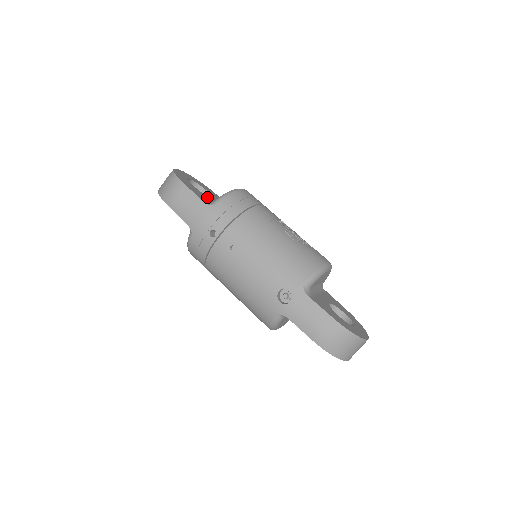
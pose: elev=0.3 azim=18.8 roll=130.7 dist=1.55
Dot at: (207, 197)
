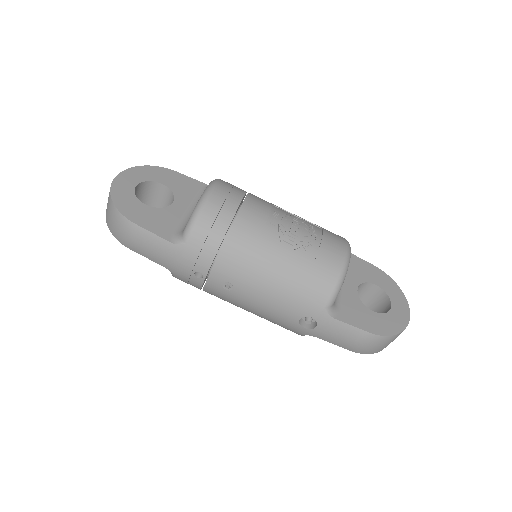
Dot at: (169, 212)
